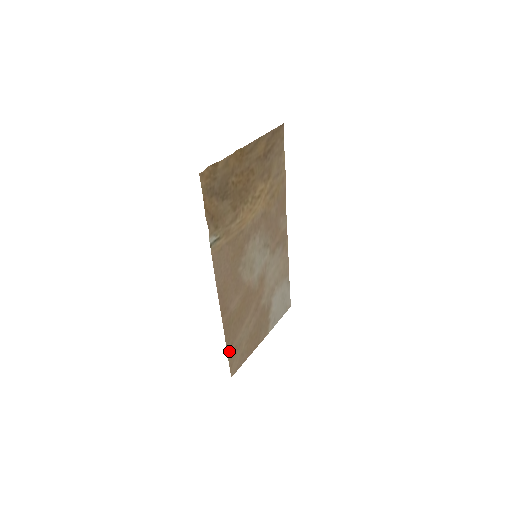
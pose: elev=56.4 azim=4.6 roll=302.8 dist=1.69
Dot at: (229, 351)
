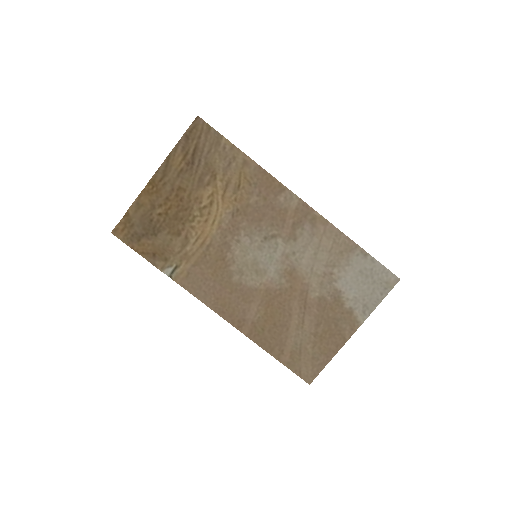
Dot at: (282, 359)
